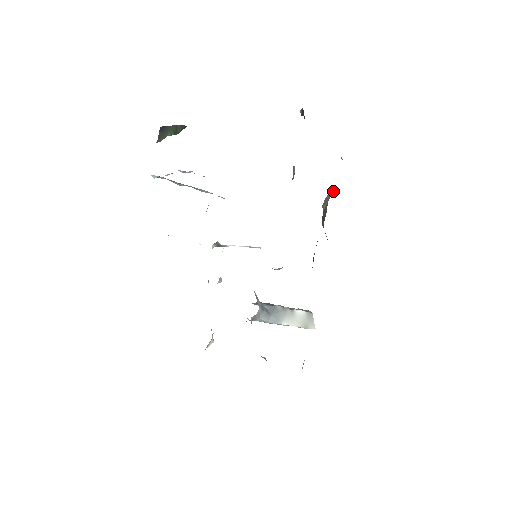
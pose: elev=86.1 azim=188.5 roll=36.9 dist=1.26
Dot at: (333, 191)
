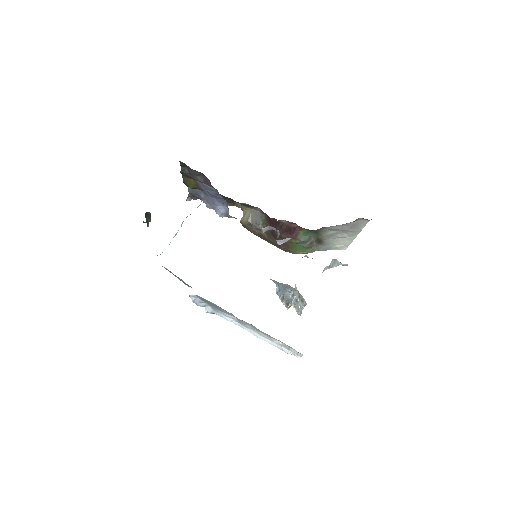
Dot at: (243, 215)
